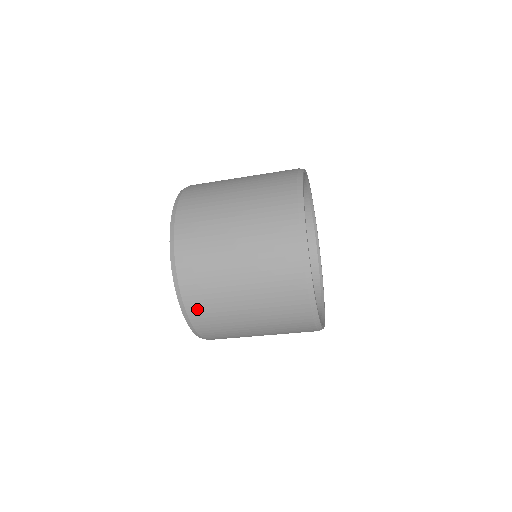
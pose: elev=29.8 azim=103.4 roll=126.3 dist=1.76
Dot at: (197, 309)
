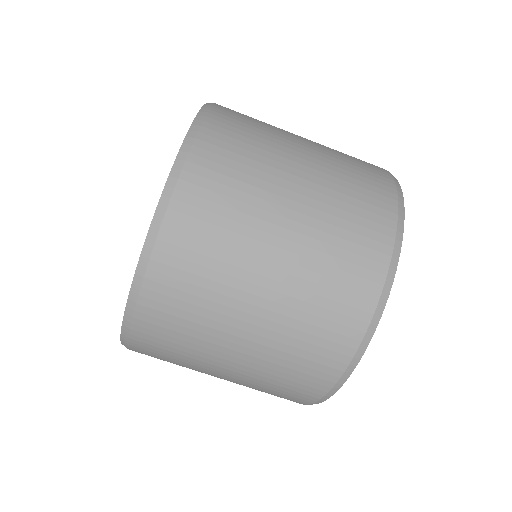
Dot at: (228, 117)
